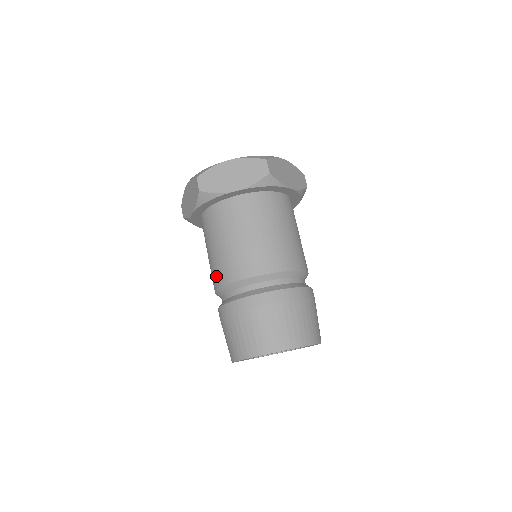
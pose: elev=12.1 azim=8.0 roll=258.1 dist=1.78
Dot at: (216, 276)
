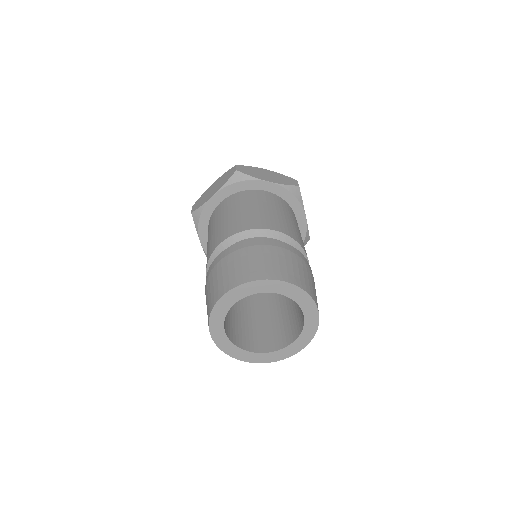
Dot at: occluded
